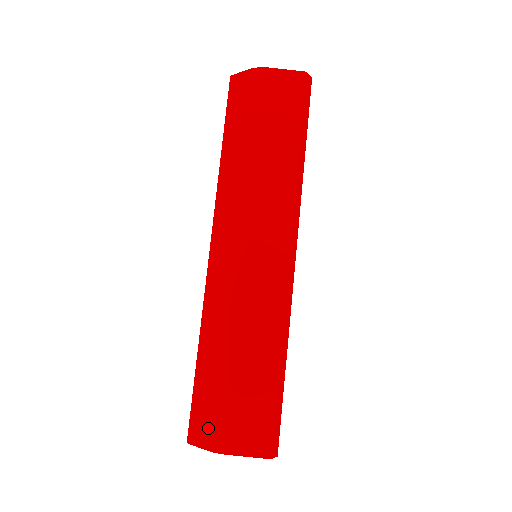
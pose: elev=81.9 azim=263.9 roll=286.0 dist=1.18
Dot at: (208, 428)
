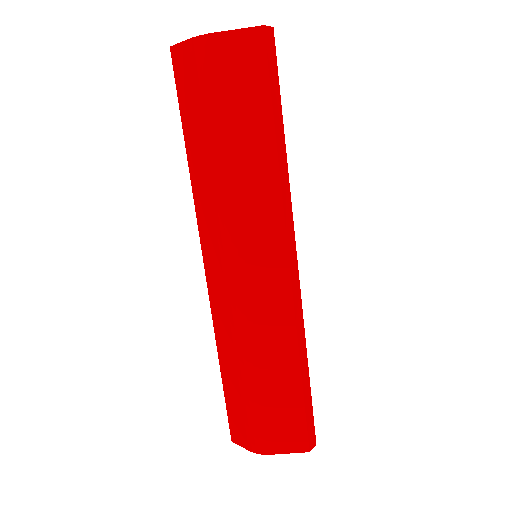
Dot at: (246, 434)
